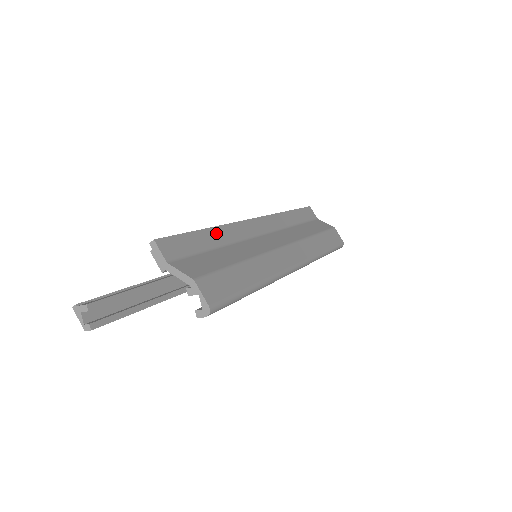
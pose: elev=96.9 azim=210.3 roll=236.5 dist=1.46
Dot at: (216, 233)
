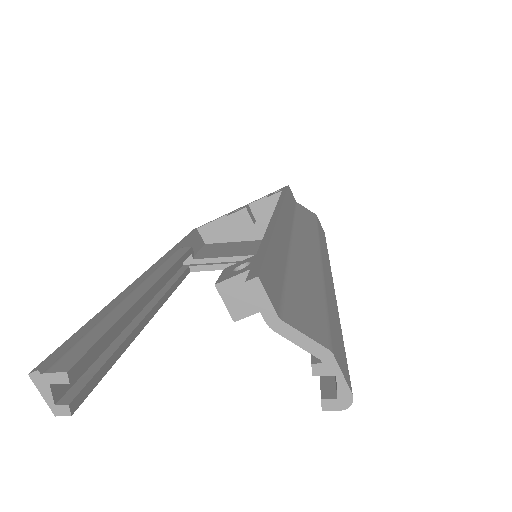
Dot at: (277, 243)
